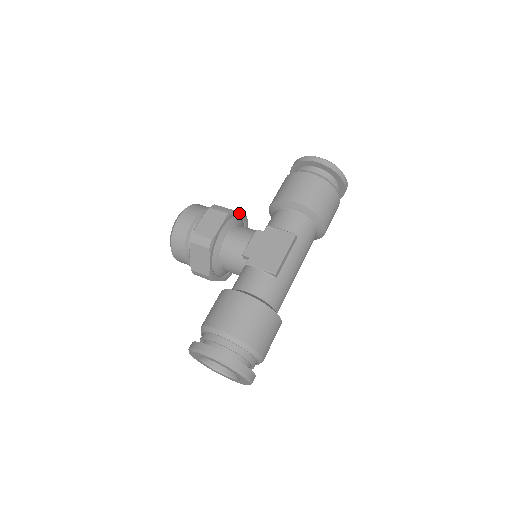
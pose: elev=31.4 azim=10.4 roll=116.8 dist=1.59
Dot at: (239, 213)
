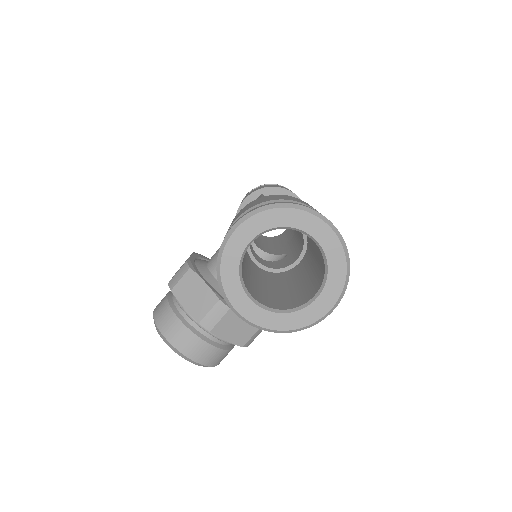
Dot at: occluded
